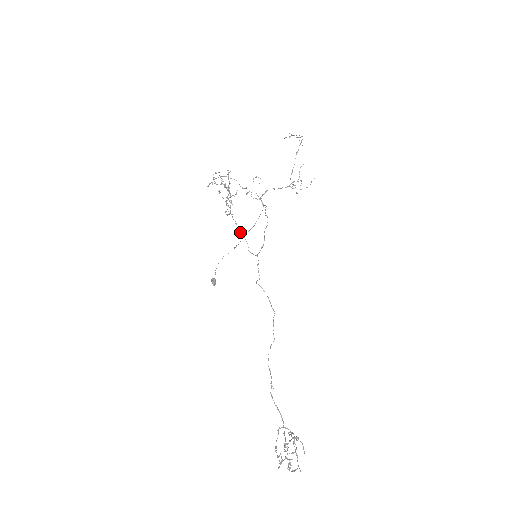
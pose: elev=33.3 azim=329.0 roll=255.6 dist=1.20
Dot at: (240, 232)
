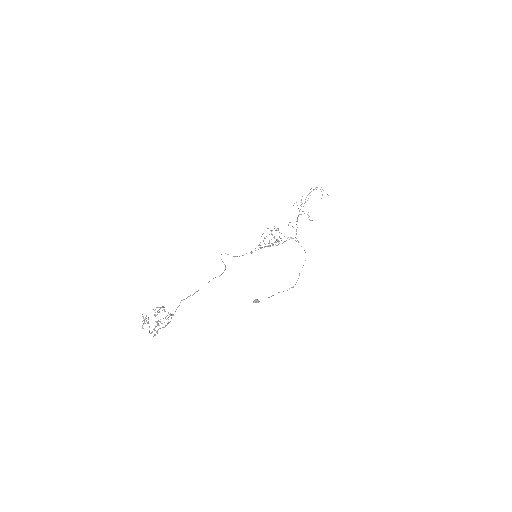
Dot at: occluded
